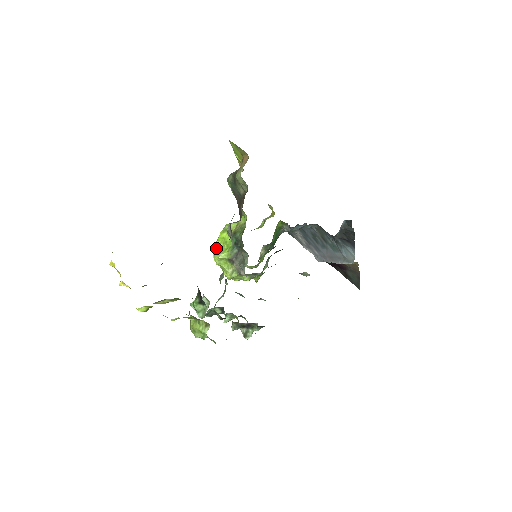
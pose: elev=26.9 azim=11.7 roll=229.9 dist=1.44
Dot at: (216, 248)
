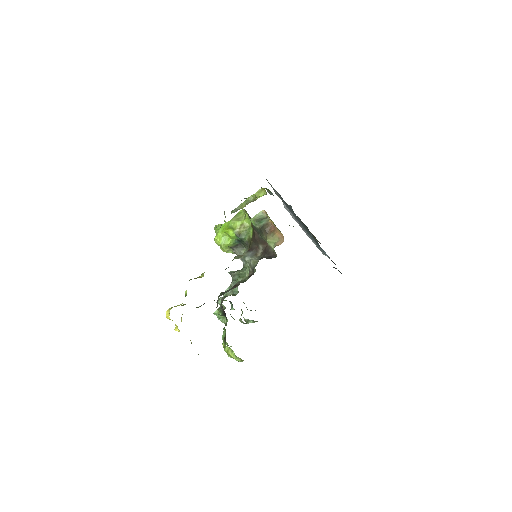
Dot at: (219, 236)
